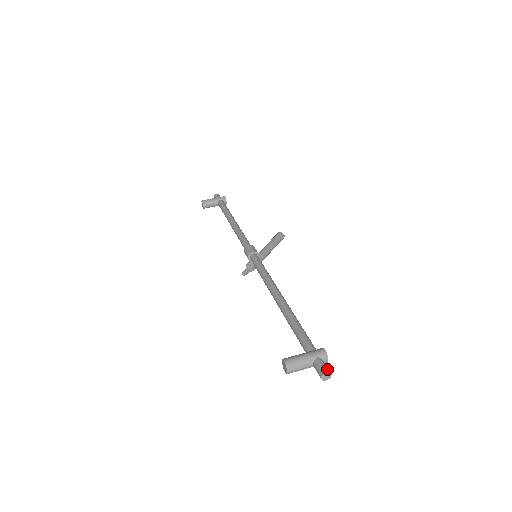
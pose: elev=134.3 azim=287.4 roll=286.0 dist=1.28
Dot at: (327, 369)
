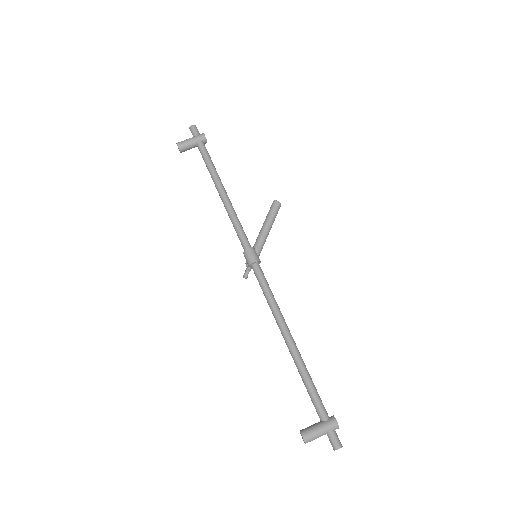
Dot at: (339, 444)
